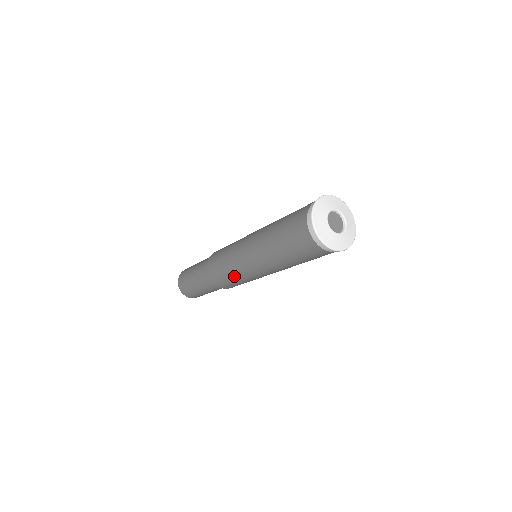
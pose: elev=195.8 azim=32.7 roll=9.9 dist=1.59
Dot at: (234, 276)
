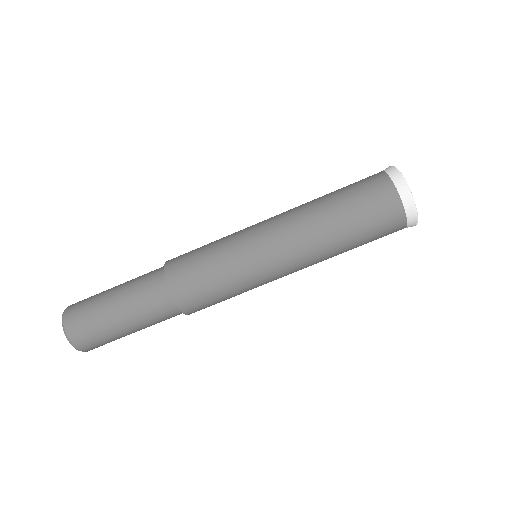
Dot at: (221, 257)
